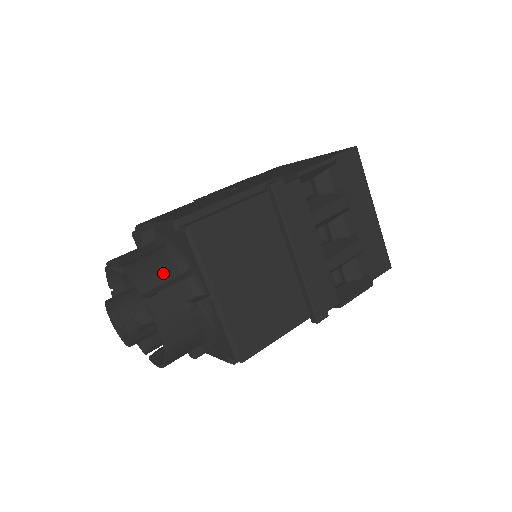
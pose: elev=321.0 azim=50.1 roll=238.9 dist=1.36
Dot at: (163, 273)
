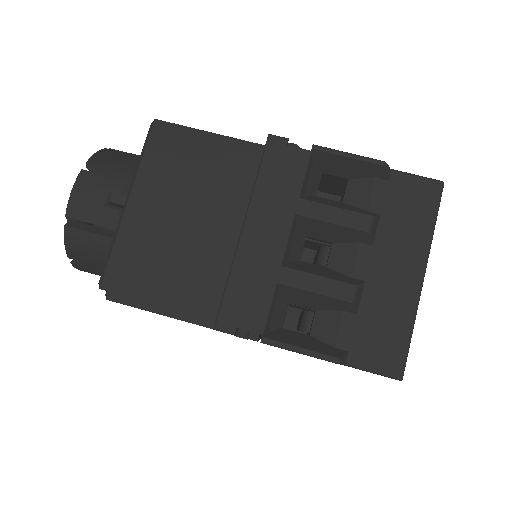
Dot at: (122, 164)
